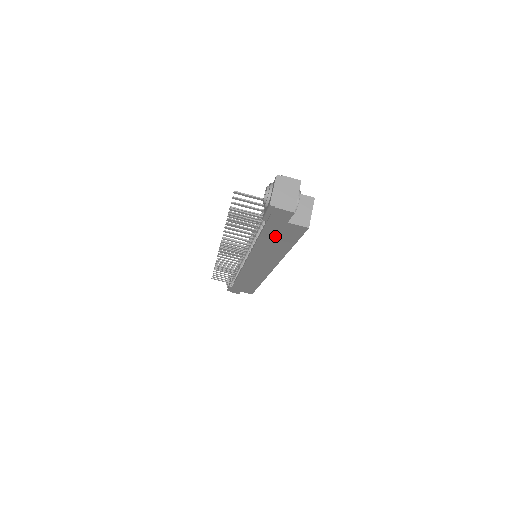
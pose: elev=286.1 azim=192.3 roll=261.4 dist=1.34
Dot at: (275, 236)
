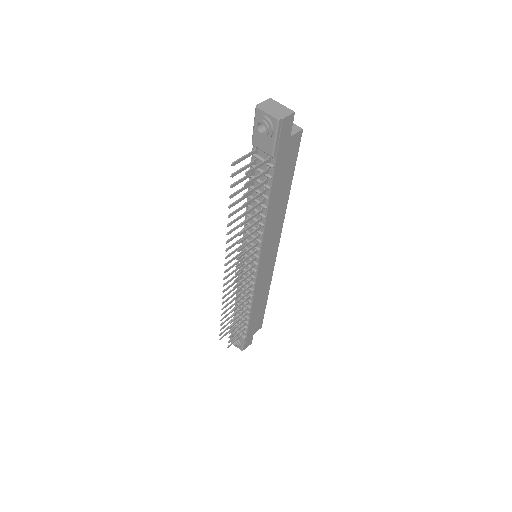
Dot at: (281, 175)
